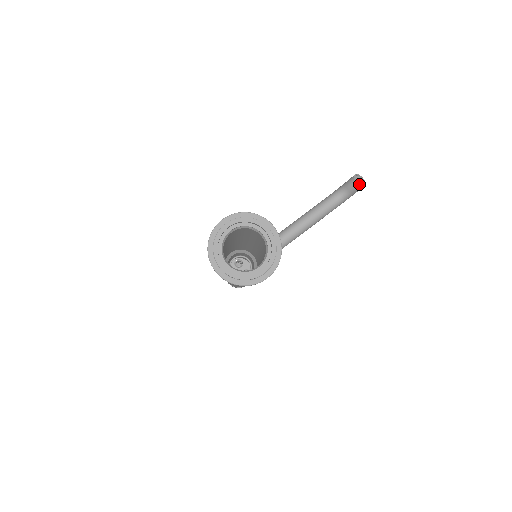
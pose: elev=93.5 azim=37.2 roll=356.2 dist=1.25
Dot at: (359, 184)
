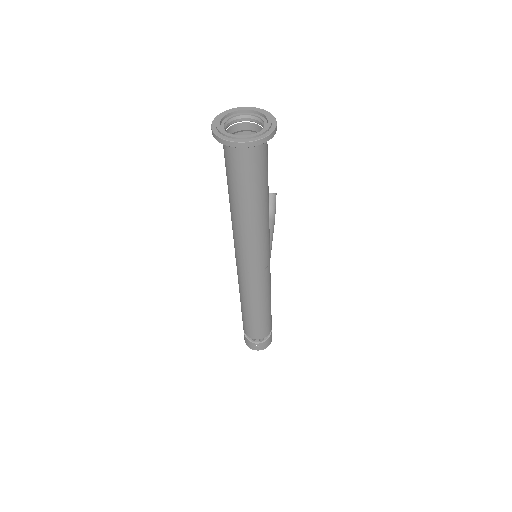
Dot at: (272, 194)
